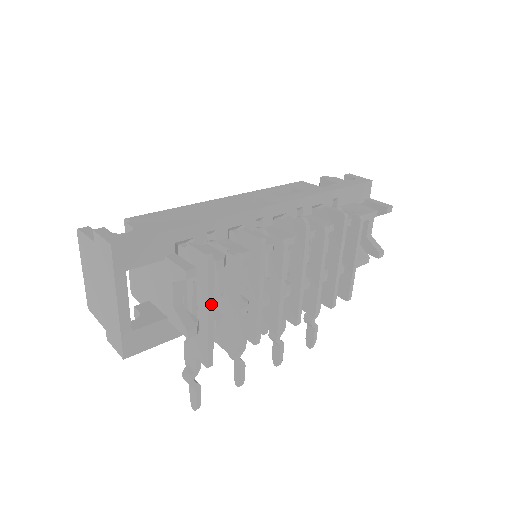
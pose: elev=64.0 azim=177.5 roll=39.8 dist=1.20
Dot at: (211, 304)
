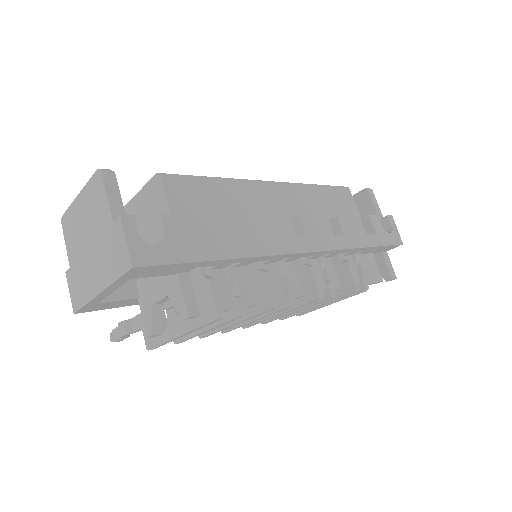
Dot at: (189, 332)
